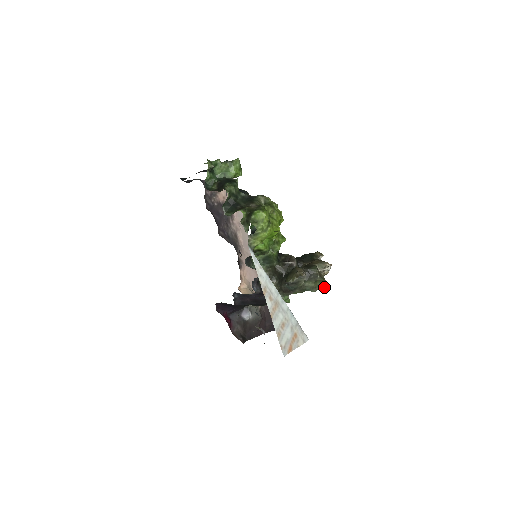
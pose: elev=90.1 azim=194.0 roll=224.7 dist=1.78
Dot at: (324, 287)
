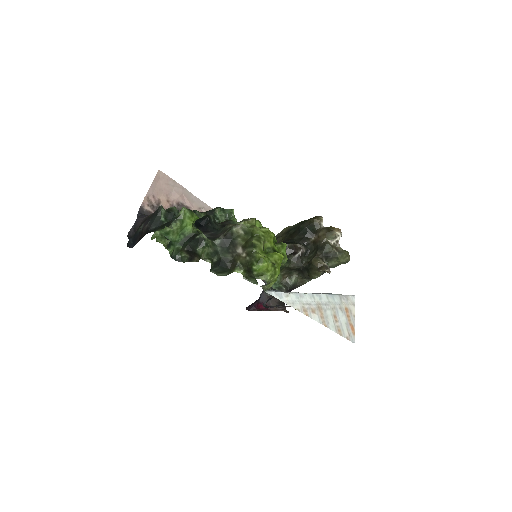
Dot at: (349, 260)
